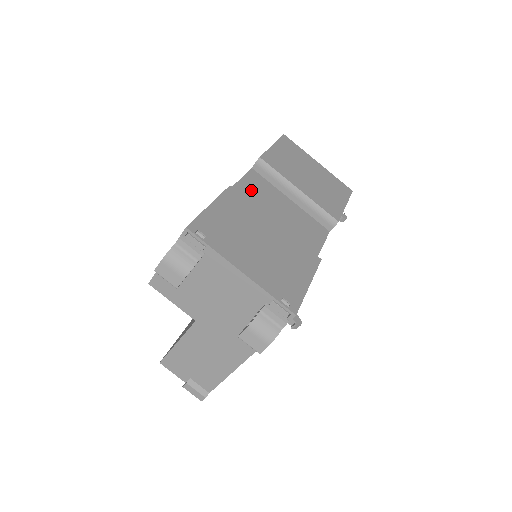
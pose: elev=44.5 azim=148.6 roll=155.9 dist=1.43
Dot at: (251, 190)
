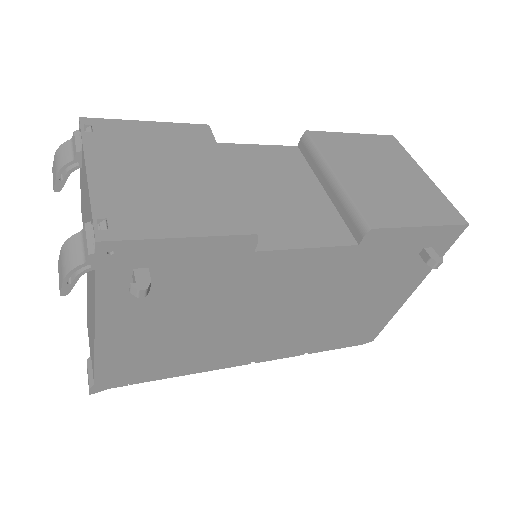
Dot at: (263, 157)
